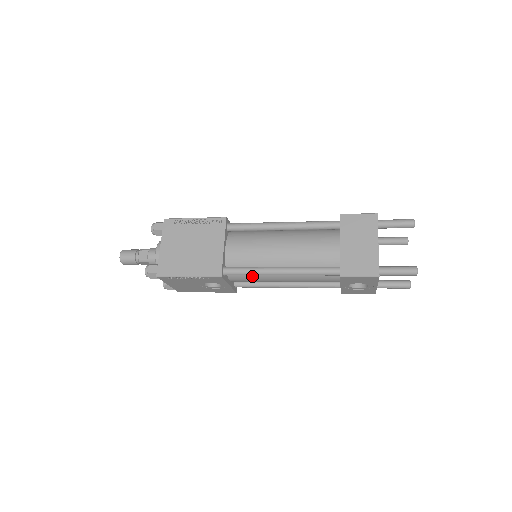
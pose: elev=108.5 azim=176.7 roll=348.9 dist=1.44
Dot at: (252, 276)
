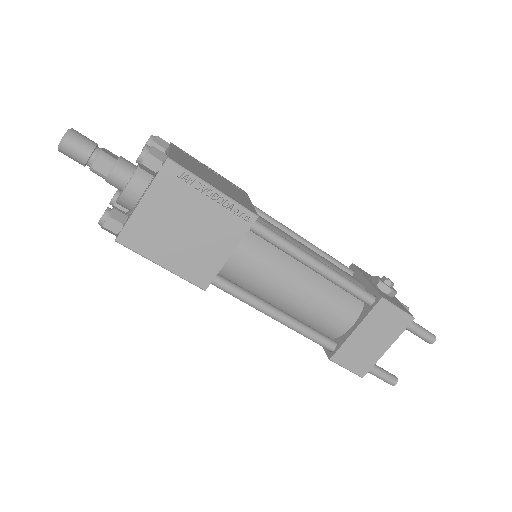
Dot at: occluded
